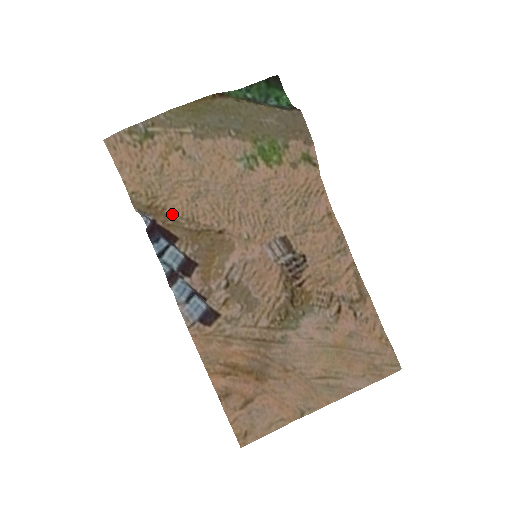
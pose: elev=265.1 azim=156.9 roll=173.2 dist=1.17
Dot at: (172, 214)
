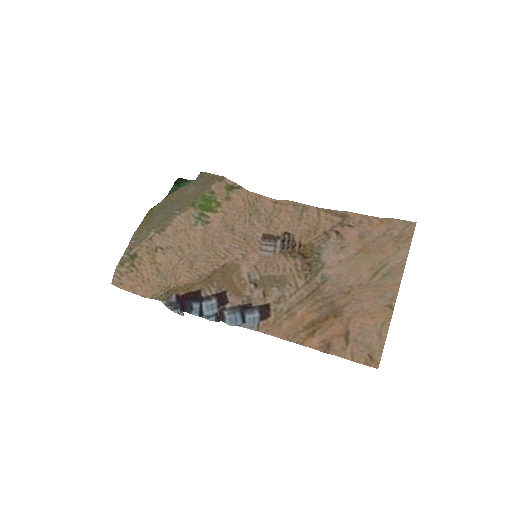
Dot at: (185, 284)
